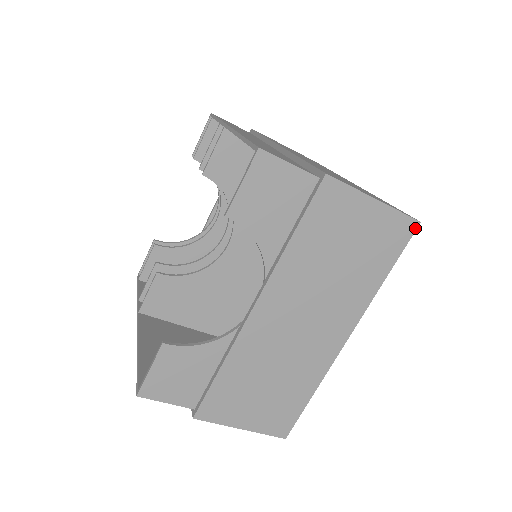
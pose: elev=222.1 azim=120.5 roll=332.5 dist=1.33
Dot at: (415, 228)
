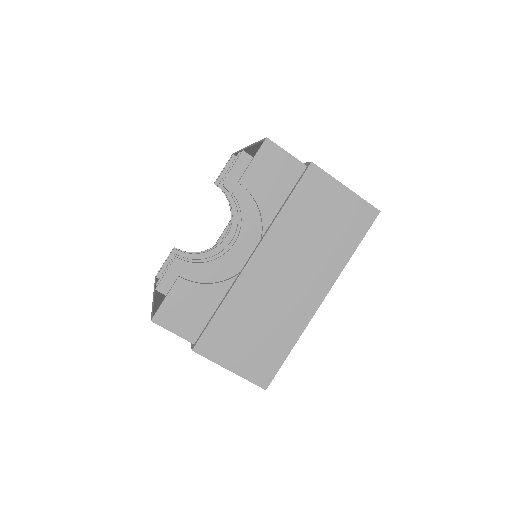
Dot at: (376, 215)
